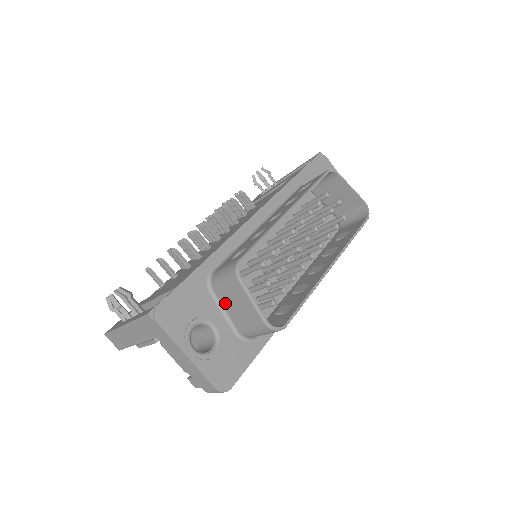
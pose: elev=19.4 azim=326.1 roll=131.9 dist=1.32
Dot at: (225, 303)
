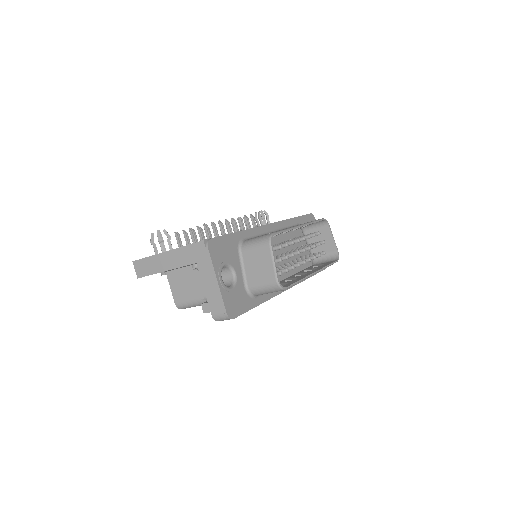
Dot at: (247, 262)
